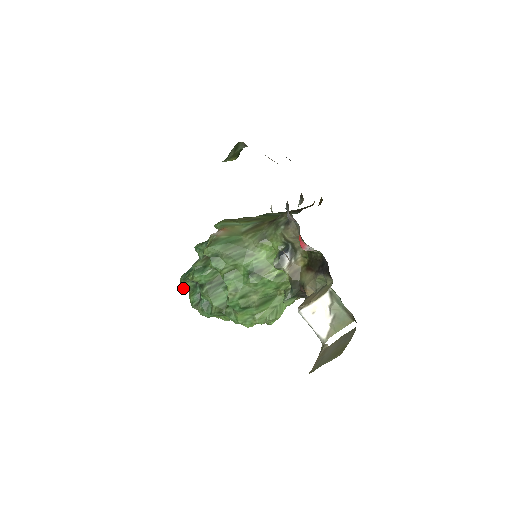
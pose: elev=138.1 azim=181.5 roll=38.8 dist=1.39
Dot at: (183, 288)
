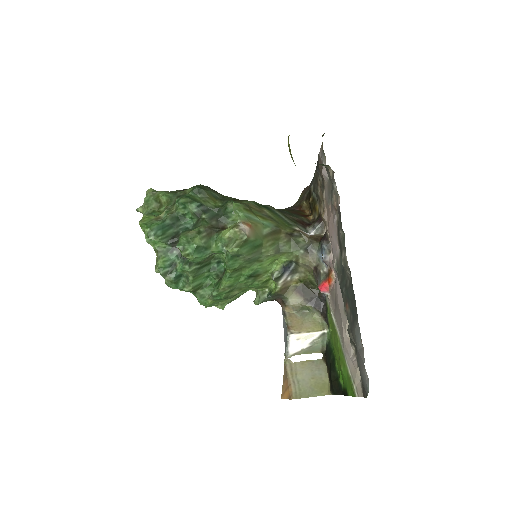
Dot at: (149, 243)
